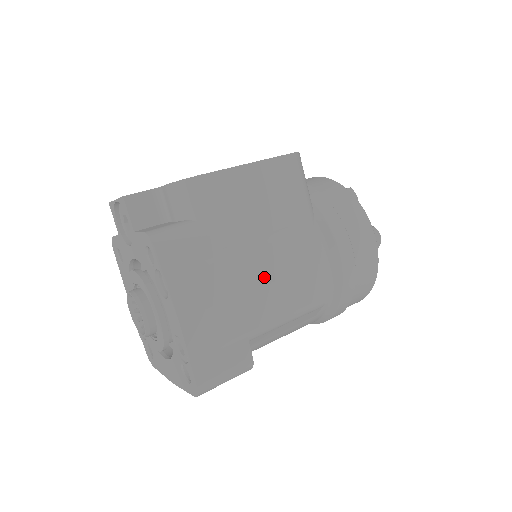
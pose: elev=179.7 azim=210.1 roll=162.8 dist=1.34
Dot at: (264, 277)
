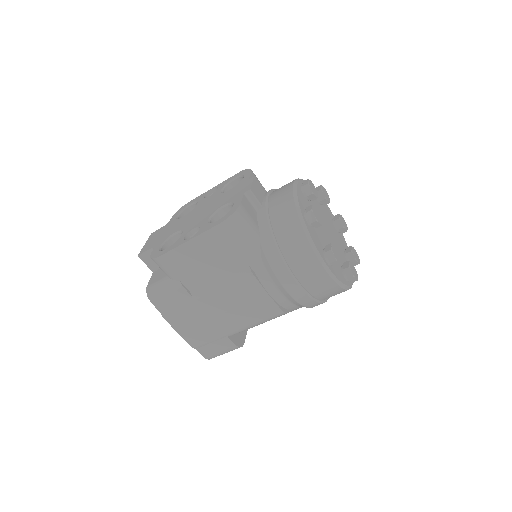
Dot at: (225, 307)
